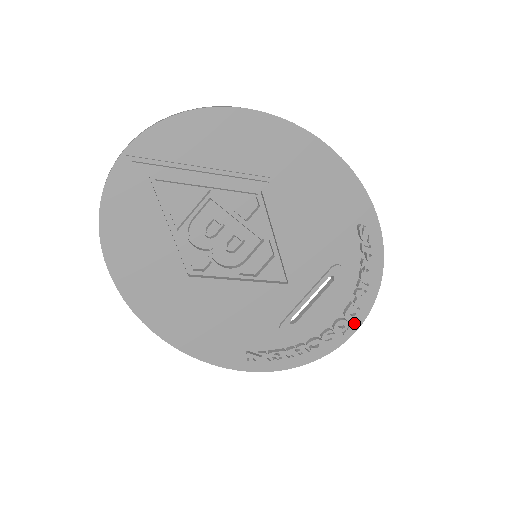
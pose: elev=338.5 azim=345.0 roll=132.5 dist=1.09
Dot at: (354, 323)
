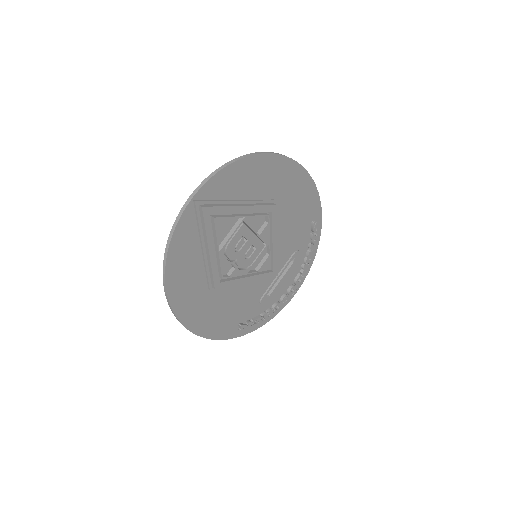
Dot at: (297, 286)
